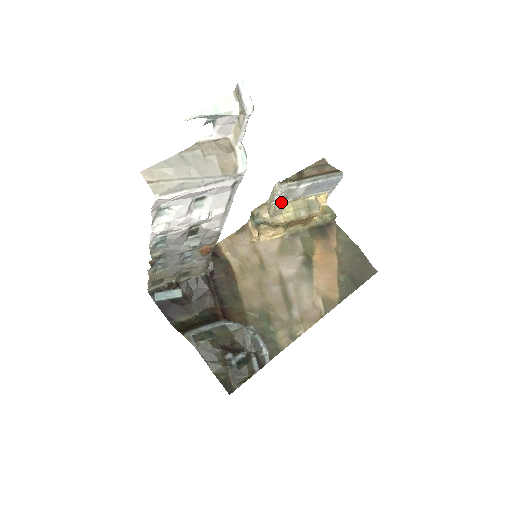
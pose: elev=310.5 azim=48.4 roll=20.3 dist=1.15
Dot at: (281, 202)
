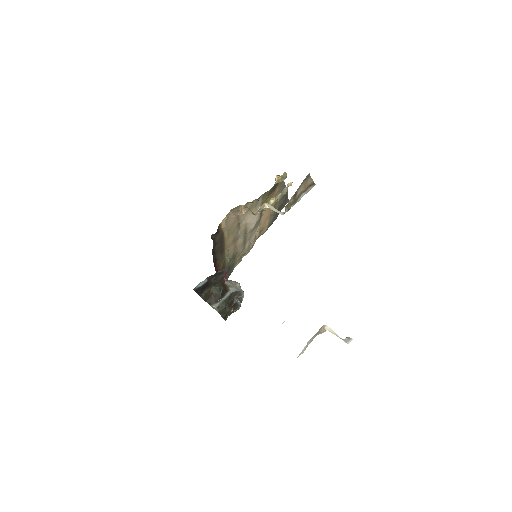
Dot at: occluded
